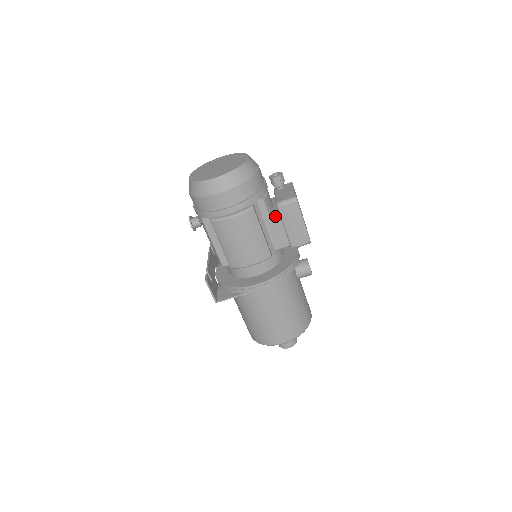
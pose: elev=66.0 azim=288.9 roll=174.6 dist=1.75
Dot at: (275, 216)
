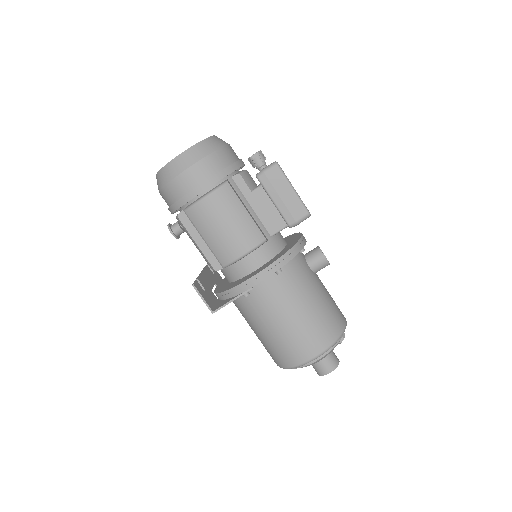
Dot at: (259, 192)
